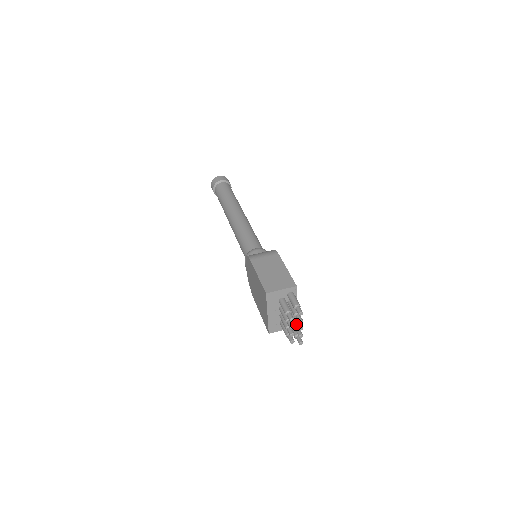
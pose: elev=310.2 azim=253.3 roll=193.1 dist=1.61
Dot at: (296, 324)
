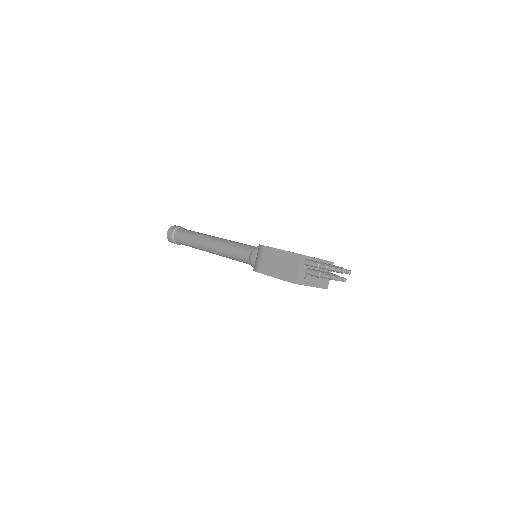
Dot at: occluded
